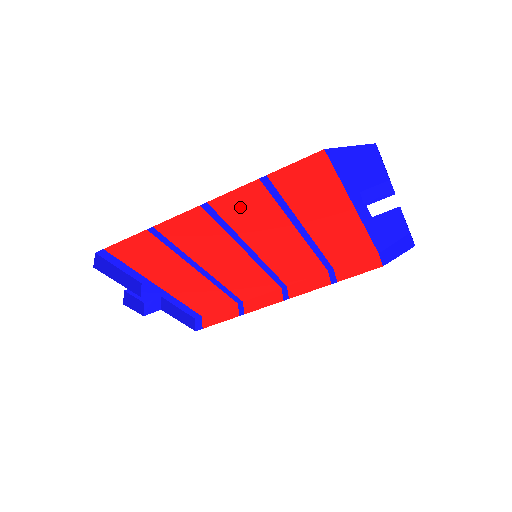
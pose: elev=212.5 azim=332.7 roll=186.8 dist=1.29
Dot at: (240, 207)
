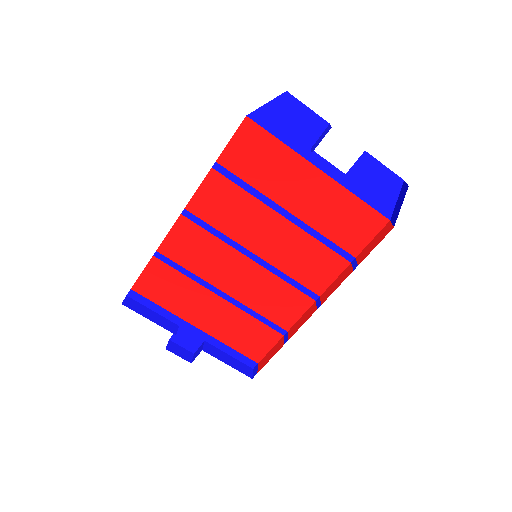
Dot at: (214, 205)
